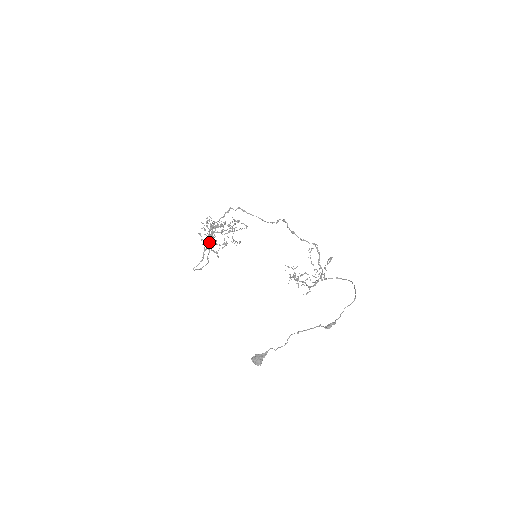
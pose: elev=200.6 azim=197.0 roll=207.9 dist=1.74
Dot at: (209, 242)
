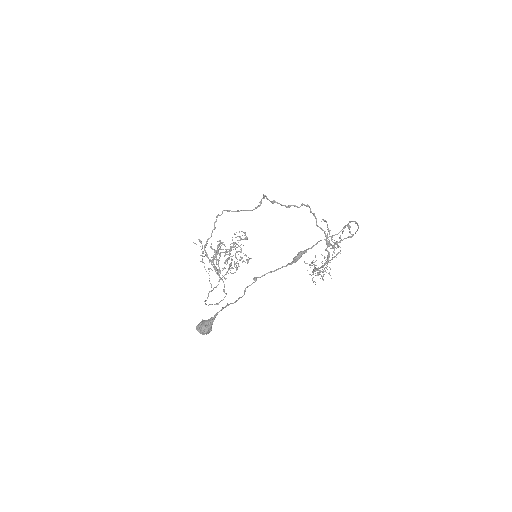
Dot at: (217, 269)
